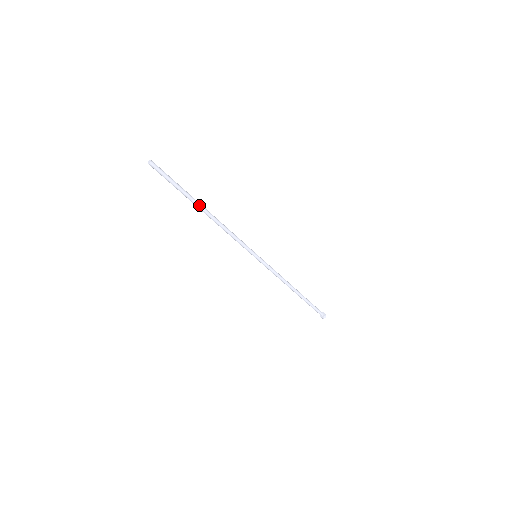
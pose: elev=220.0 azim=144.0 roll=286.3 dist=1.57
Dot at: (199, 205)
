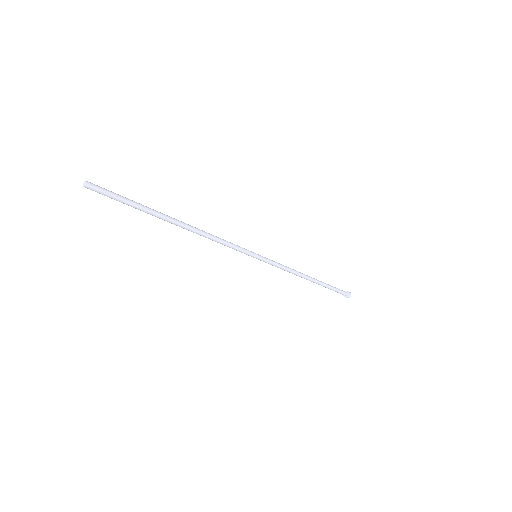
Dot at: (168, 220)
